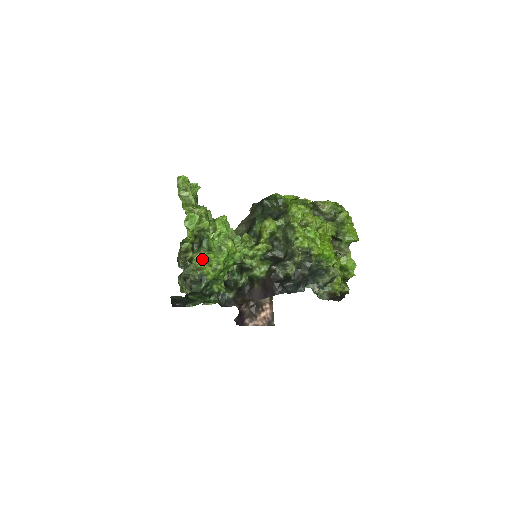
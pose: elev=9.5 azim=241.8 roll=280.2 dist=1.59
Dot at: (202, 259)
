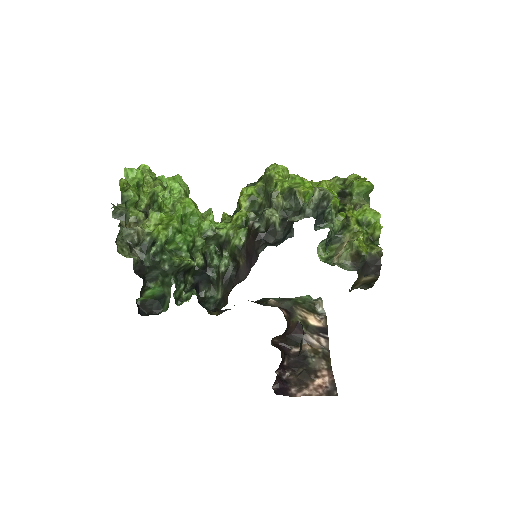
Dot at: (152, 221)
